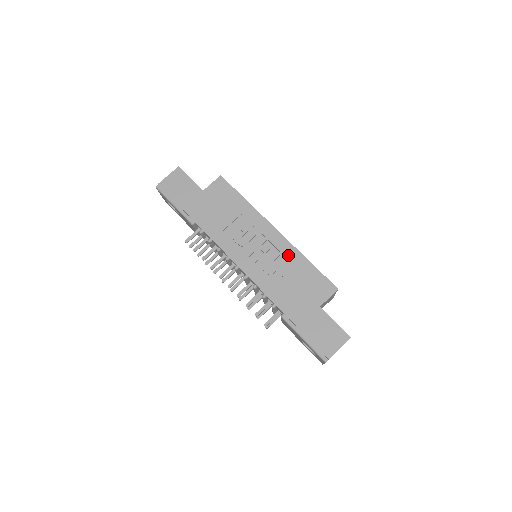
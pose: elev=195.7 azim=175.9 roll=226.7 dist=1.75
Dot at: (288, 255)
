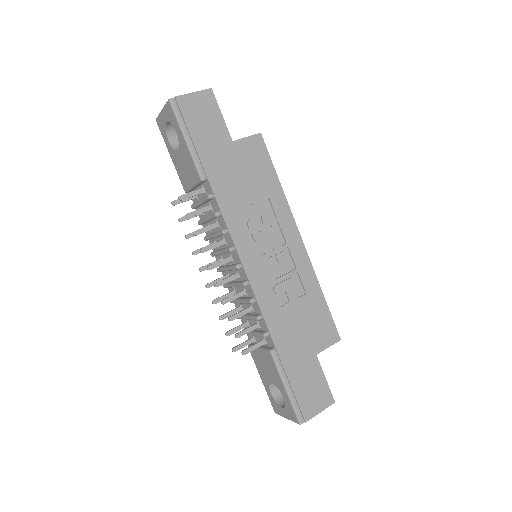
Dot at: (304, 277)
